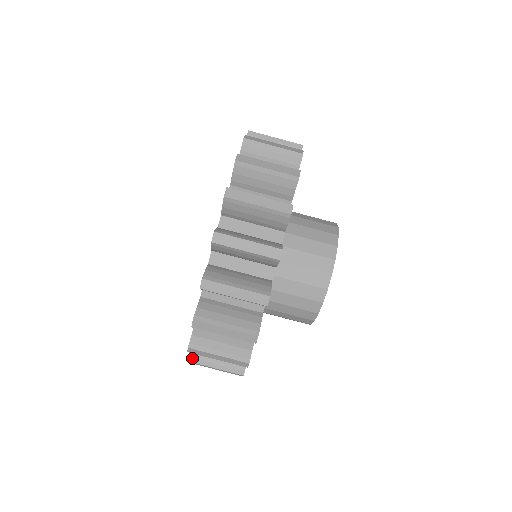
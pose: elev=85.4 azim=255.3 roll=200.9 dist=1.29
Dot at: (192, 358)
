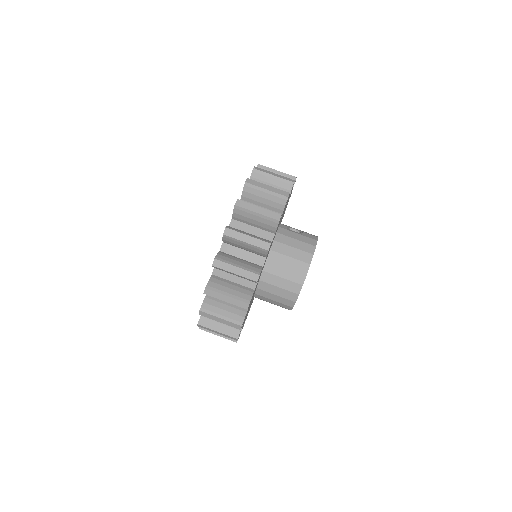
Dot at: occluded
